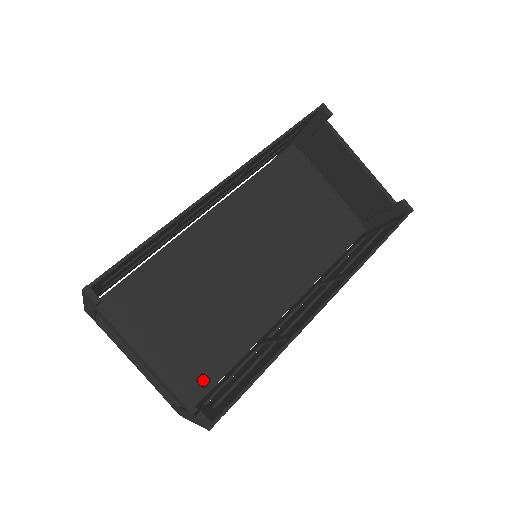
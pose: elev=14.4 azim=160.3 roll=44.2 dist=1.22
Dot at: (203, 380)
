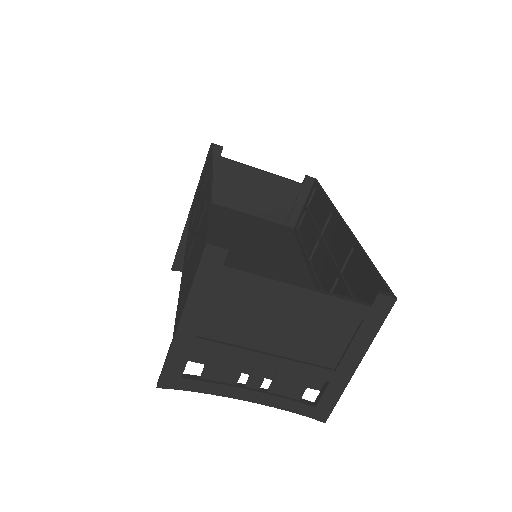
Dot at: occluded
